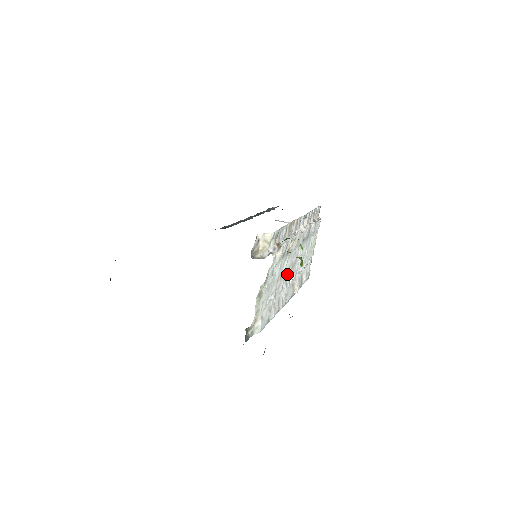
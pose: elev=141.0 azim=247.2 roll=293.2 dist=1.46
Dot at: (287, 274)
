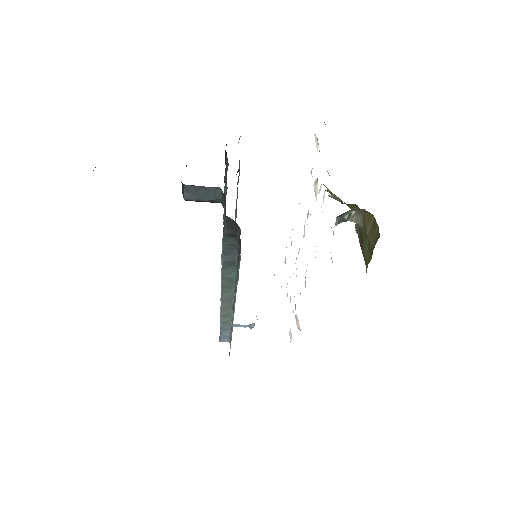
Dot at: occluded
